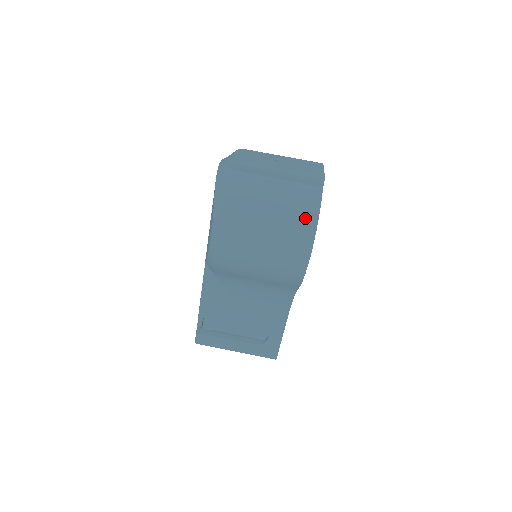
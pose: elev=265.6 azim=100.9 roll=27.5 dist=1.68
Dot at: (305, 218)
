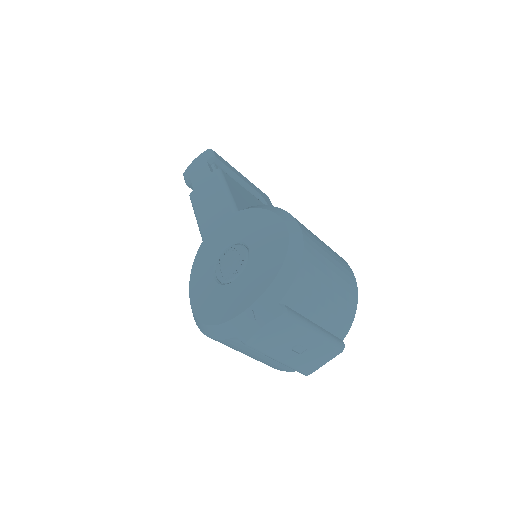
Dot at: occluded
